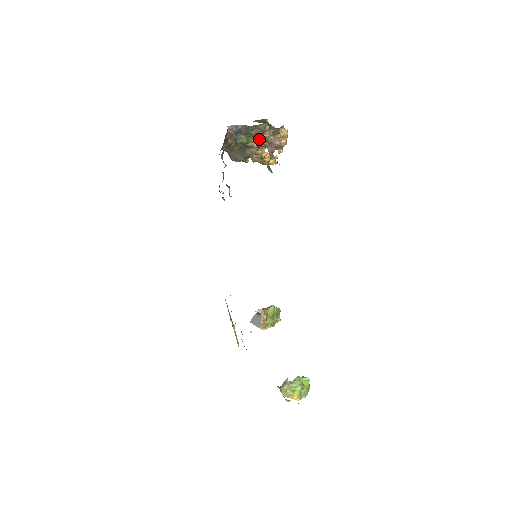
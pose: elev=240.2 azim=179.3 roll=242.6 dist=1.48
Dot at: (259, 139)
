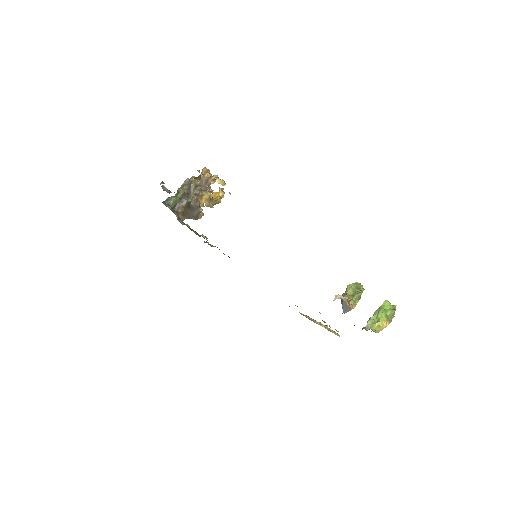
Dot at: (193, 190)
